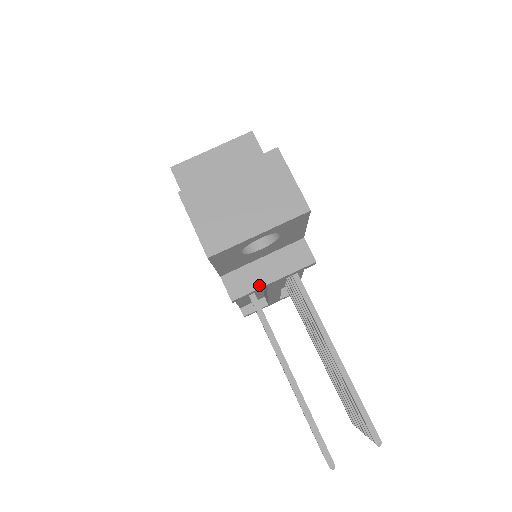
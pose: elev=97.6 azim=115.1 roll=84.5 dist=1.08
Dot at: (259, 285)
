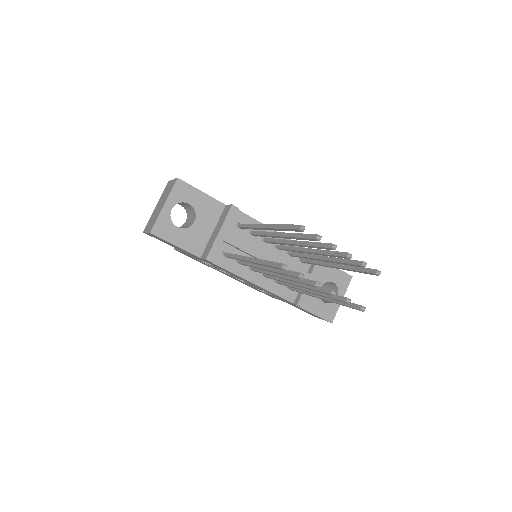
Dot at: (214, 241)
